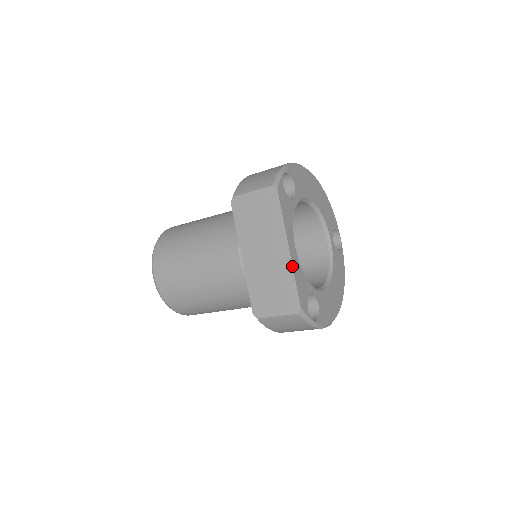
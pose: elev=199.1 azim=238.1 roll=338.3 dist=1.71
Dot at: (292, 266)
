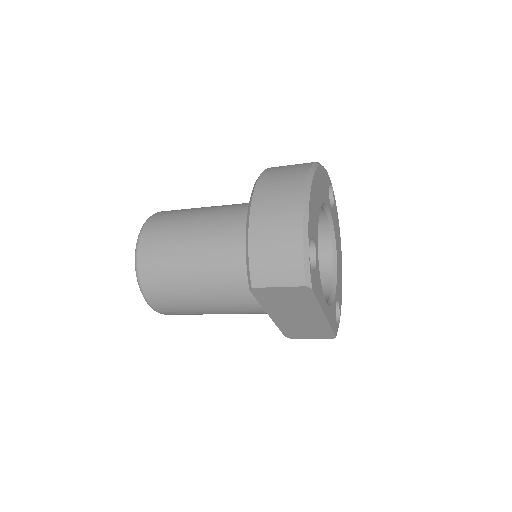
Dot at: (328, 323)
